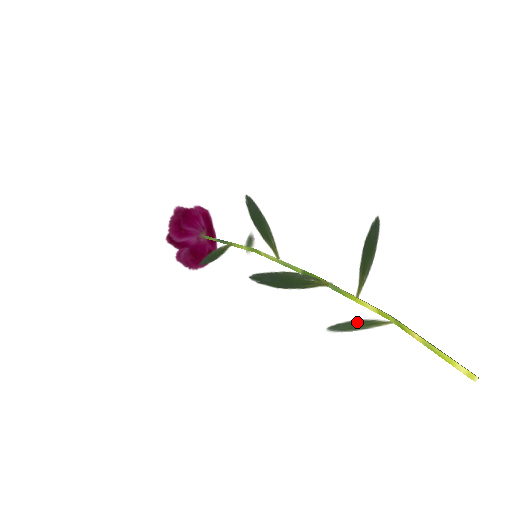
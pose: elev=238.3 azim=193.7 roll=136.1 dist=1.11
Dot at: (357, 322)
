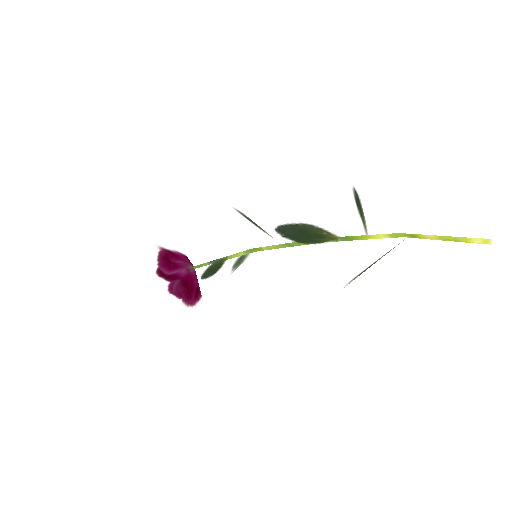
Dot at: (372, 264)
